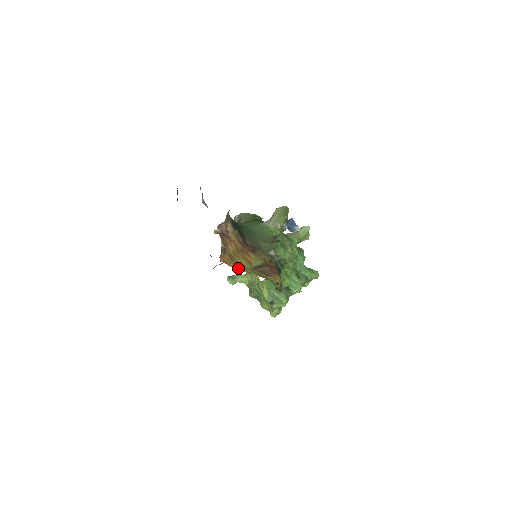
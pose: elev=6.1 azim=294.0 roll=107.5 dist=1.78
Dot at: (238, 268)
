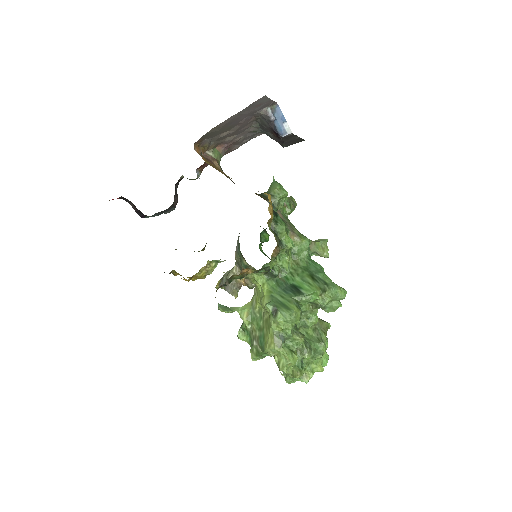
Dot at: (216, 169)
